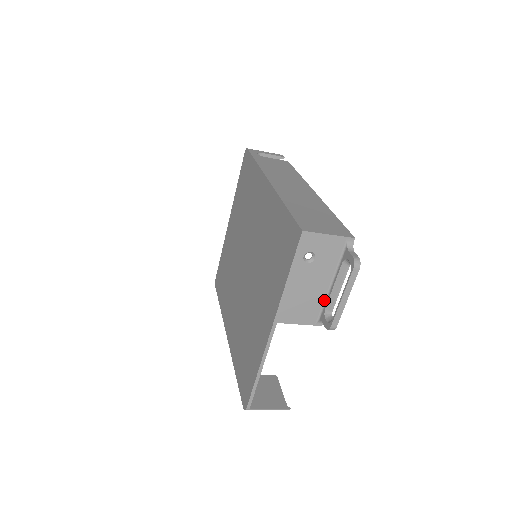
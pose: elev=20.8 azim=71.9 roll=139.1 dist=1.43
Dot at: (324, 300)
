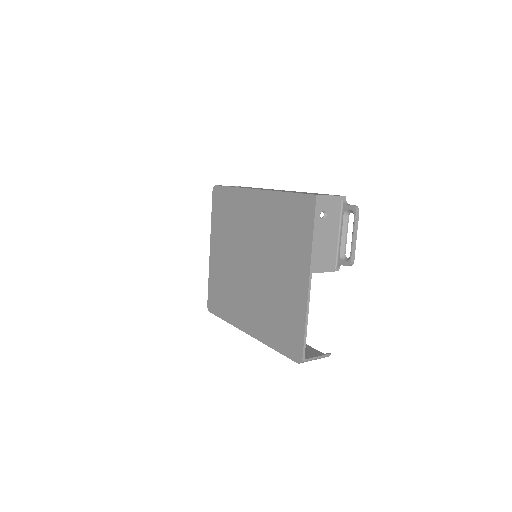
Dot at: (337, 249)
